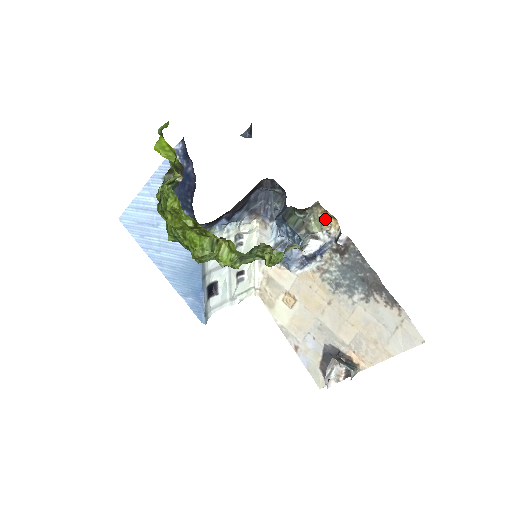
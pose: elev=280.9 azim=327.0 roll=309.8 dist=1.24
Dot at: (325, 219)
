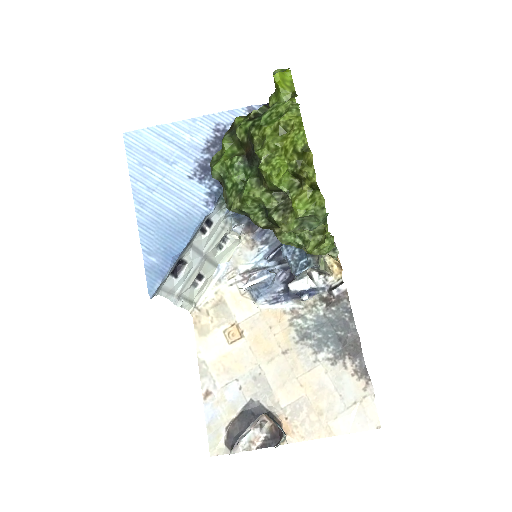
Dot at: (330, 264)
